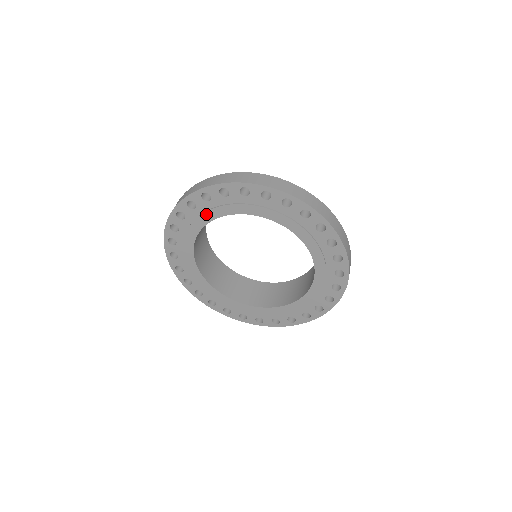
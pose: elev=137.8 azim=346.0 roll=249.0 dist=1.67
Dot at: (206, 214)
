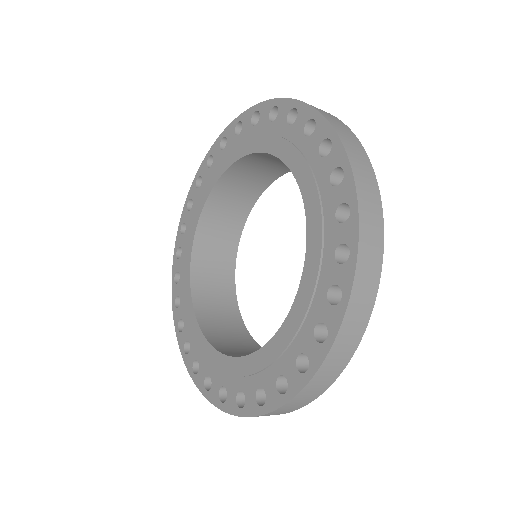
Dot at: (217, 170)
